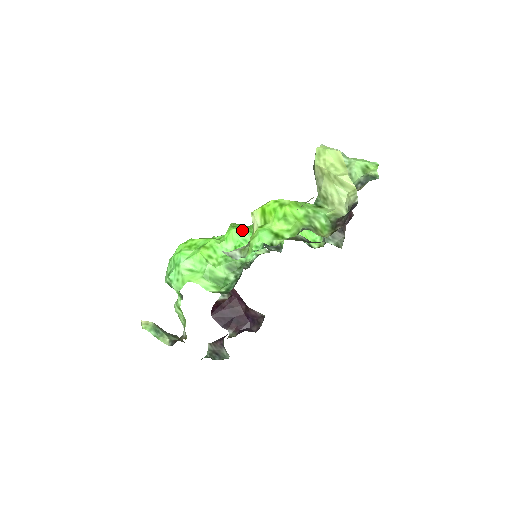
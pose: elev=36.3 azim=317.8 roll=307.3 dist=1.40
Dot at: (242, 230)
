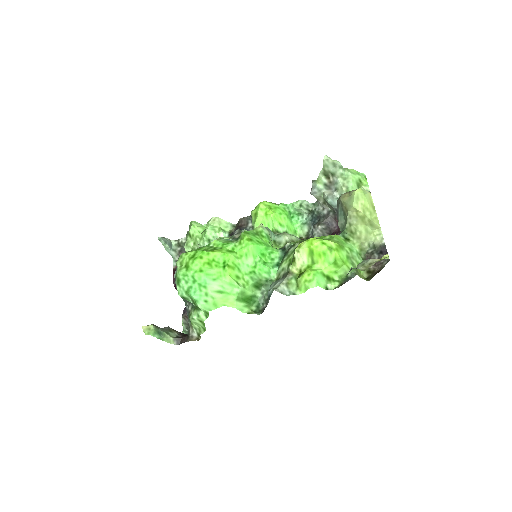
Dot at: (261, 245)
